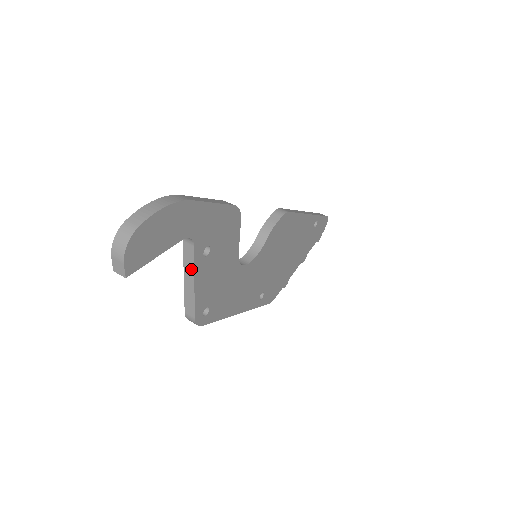
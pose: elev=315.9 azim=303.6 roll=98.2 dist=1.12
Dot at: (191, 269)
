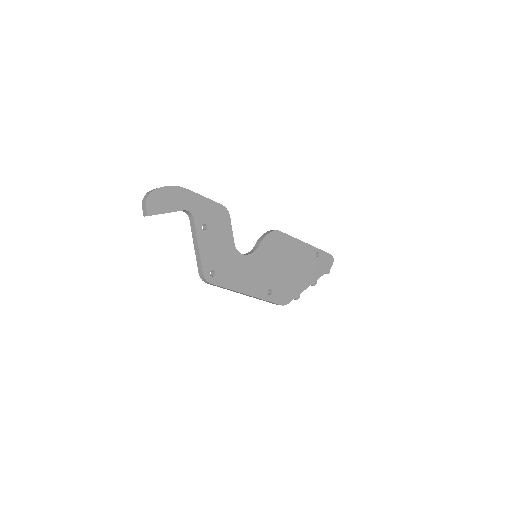
Dot at: (195, 236)
